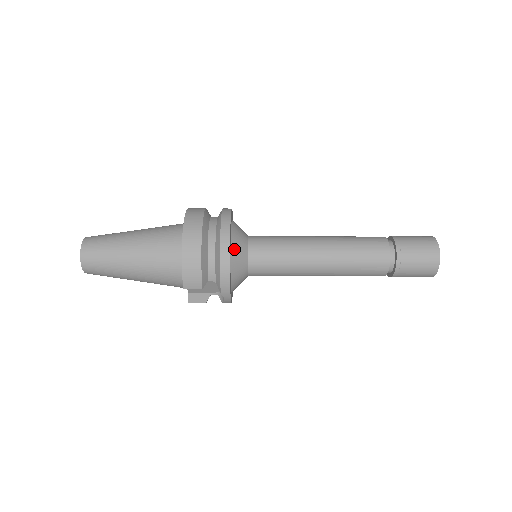
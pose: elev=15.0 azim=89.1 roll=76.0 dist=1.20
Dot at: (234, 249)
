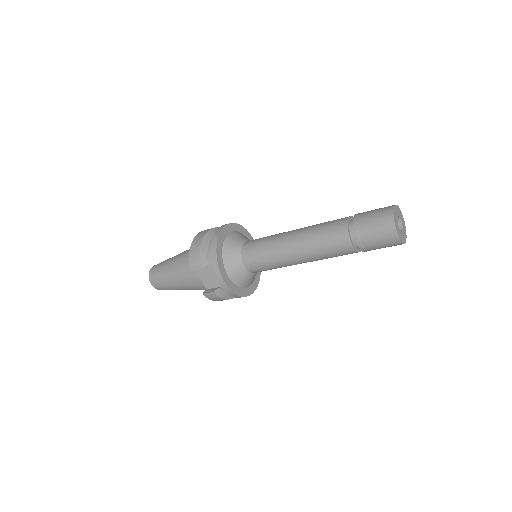
Dot at: (228, 241)
